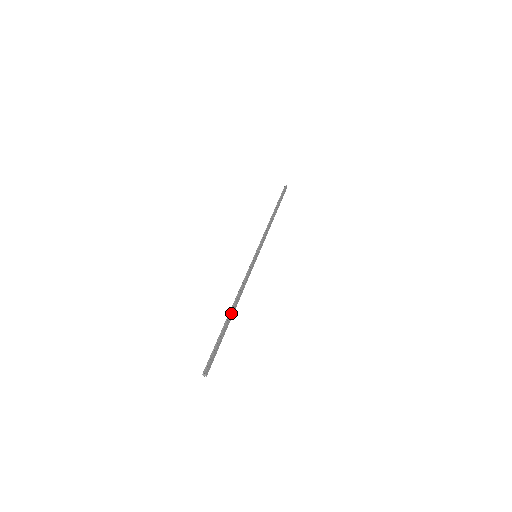
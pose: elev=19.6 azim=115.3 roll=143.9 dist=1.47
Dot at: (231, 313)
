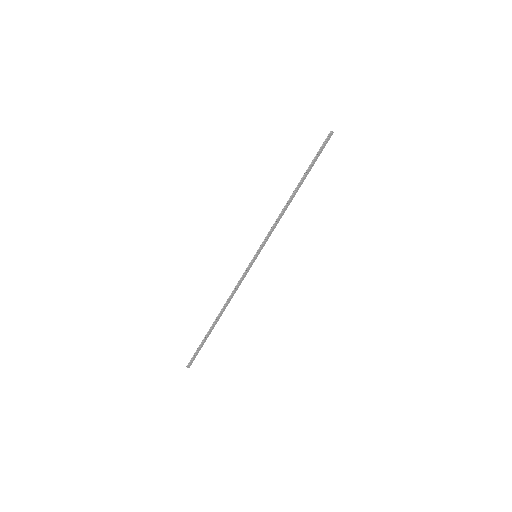
Dot at: (216, 321)
